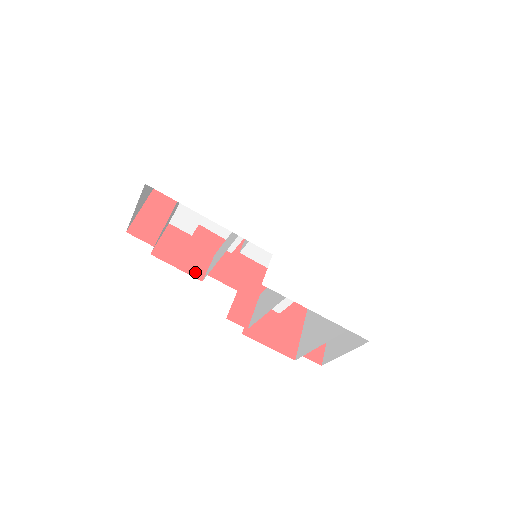
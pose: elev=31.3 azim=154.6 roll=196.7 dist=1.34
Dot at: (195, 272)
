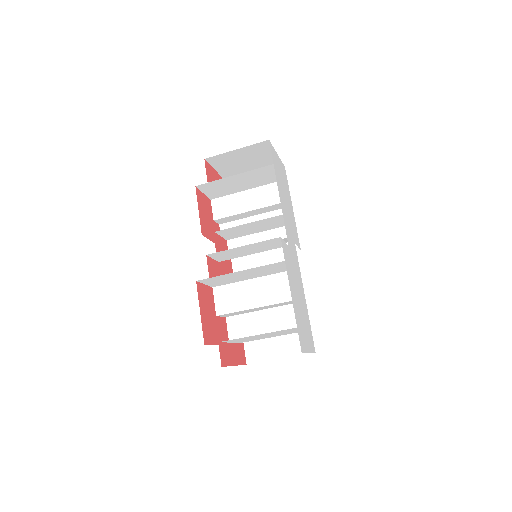
Dot at: (203, 227)
